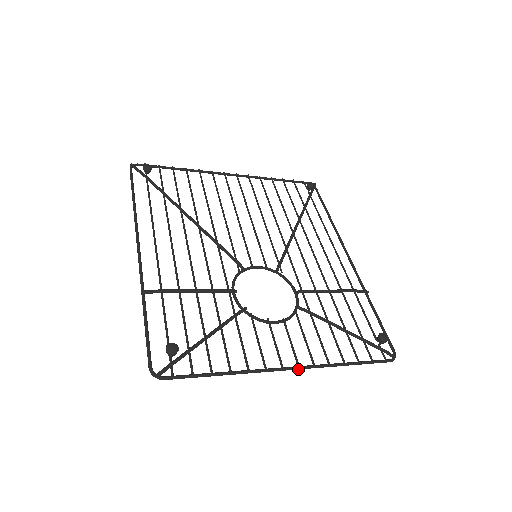
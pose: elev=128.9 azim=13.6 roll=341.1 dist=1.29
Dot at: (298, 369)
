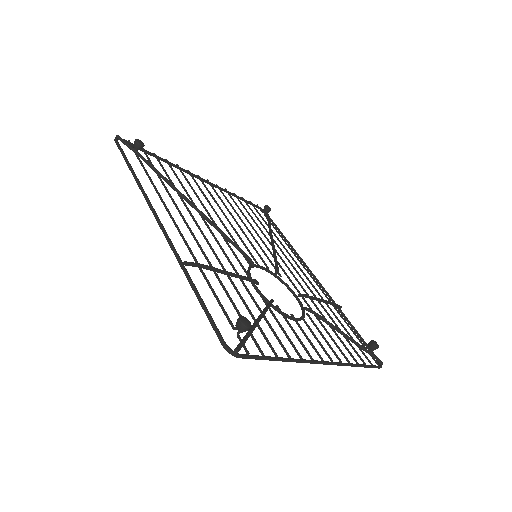
Dot at: (331, 364)
